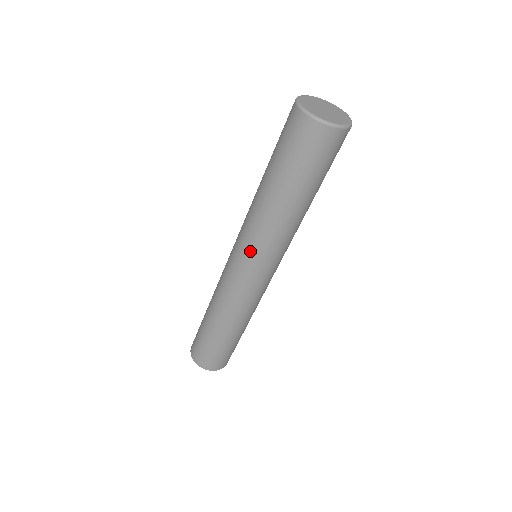
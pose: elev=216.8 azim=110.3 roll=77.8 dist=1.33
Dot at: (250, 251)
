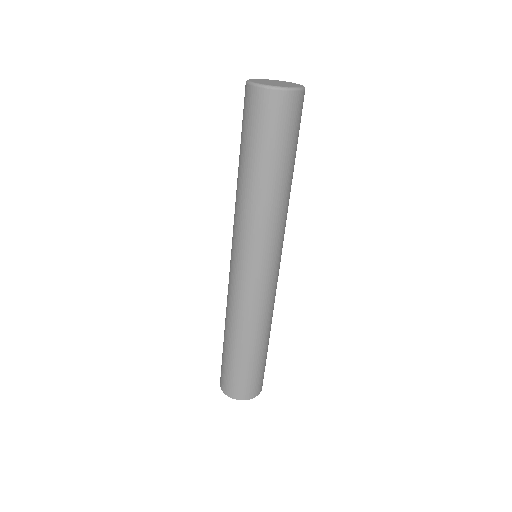
Dot at: (242, 245)
